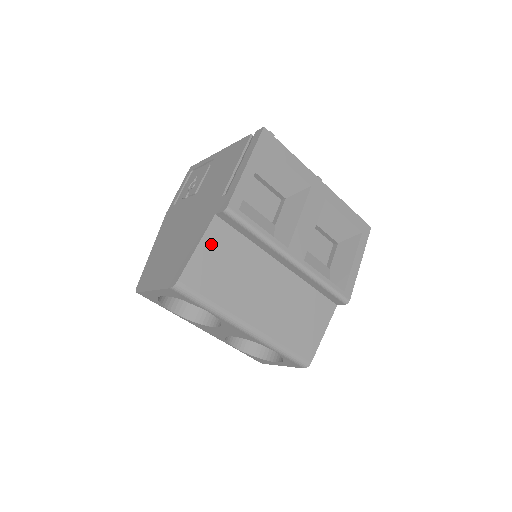
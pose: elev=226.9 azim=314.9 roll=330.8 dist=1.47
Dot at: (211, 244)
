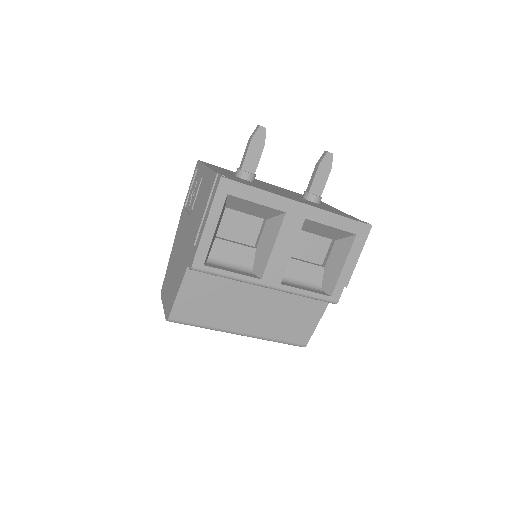
Dot at: (190, 287)
